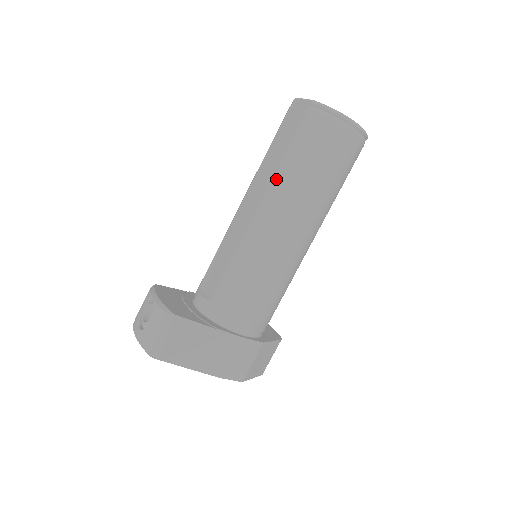
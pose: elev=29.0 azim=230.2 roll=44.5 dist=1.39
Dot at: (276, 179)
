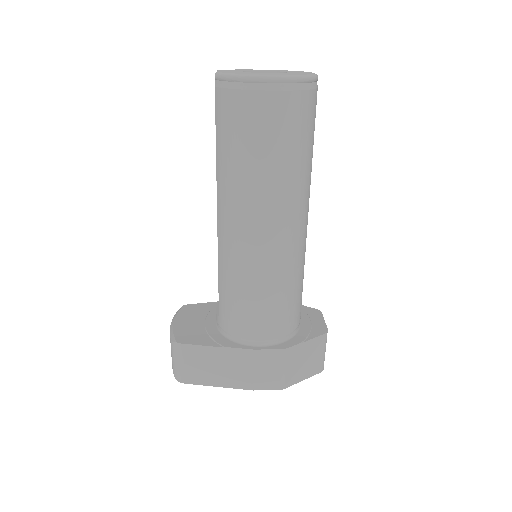
Dot at: (218, 179)
